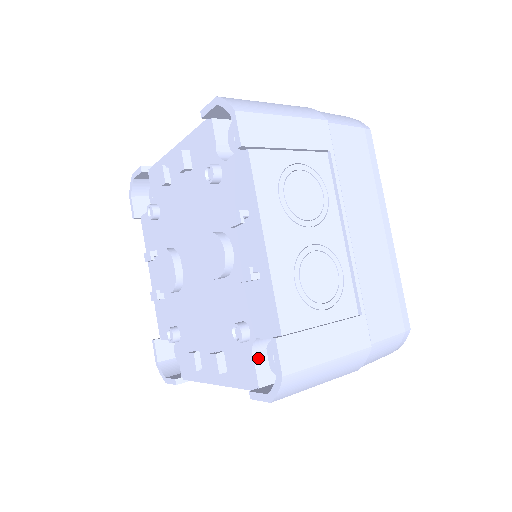
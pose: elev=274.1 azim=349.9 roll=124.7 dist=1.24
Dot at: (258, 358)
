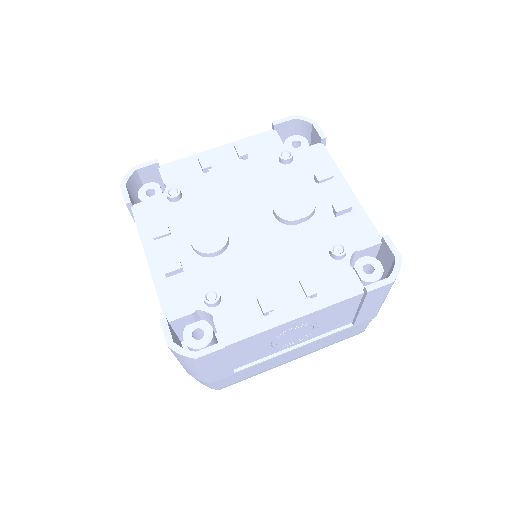
Dot at: (353, 271)
